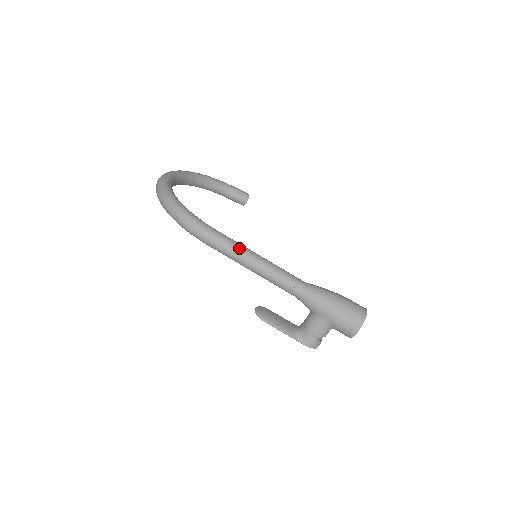
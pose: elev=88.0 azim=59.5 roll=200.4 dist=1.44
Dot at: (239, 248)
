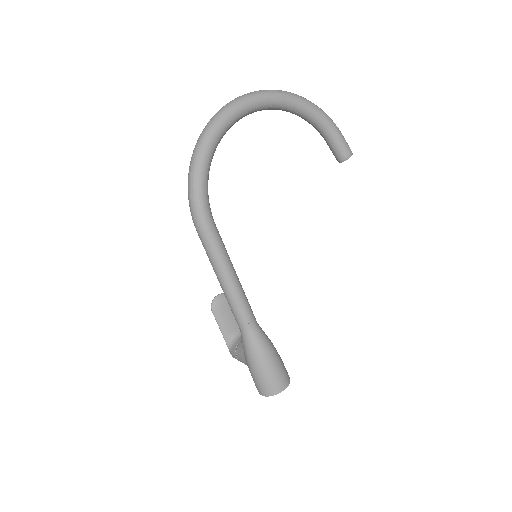
Dot at: (217, 260)
